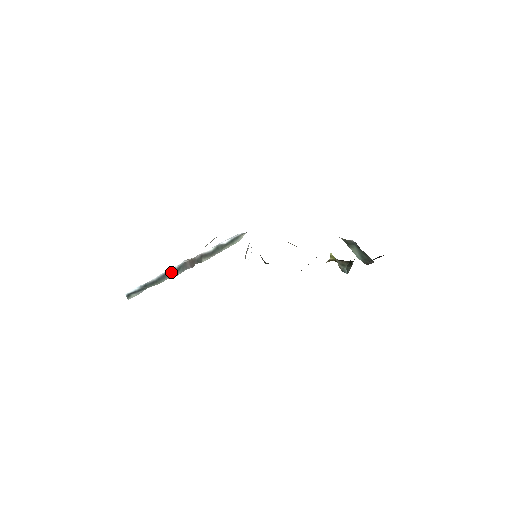
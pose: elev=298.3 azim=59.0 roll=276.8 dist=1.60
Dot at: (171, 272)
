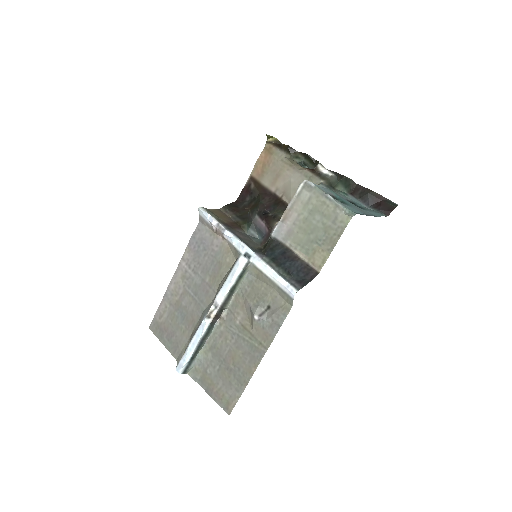
Dot at: (205, 336)
